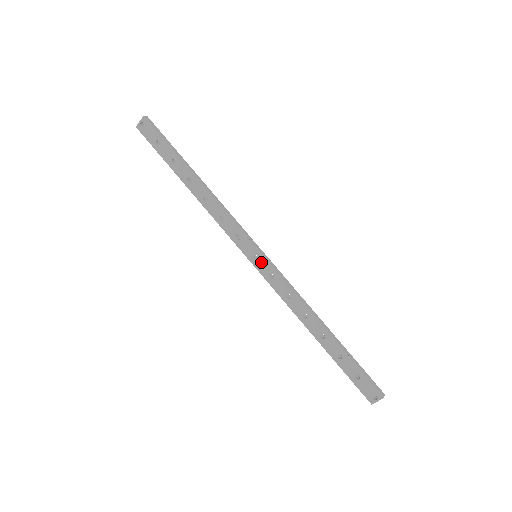
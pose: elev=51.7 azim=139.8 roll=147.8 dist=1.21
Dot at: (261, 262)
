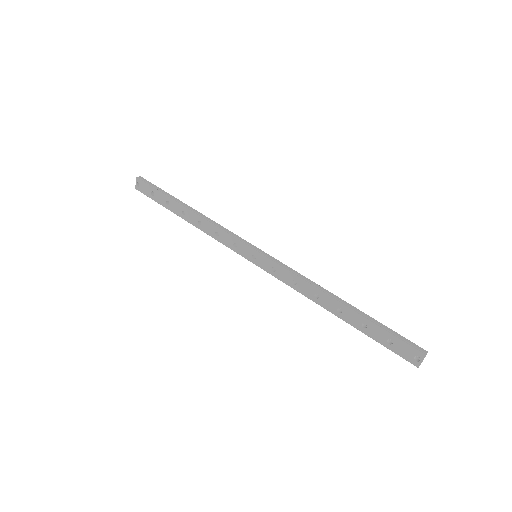
Dot at: (261, 259)
